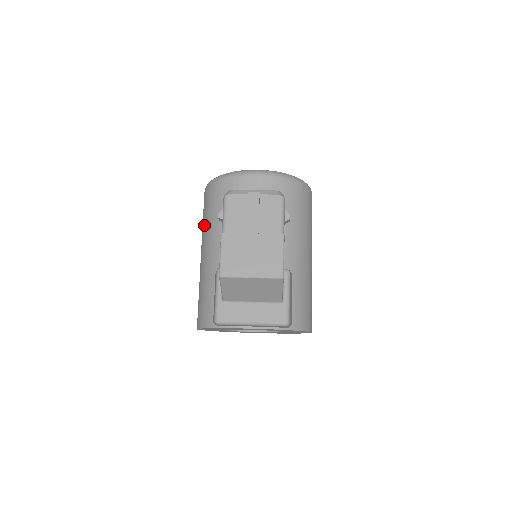
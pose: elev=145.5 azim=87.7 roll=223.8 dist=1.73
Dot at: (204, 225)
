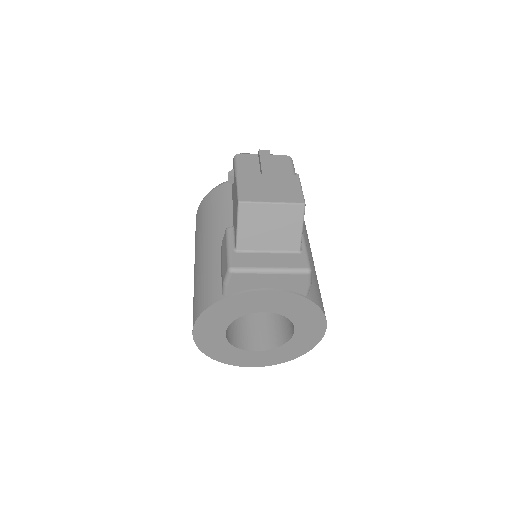
Dot at: (200, 230)
